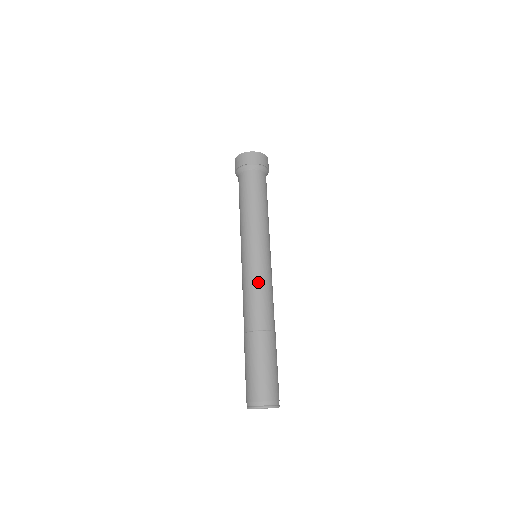
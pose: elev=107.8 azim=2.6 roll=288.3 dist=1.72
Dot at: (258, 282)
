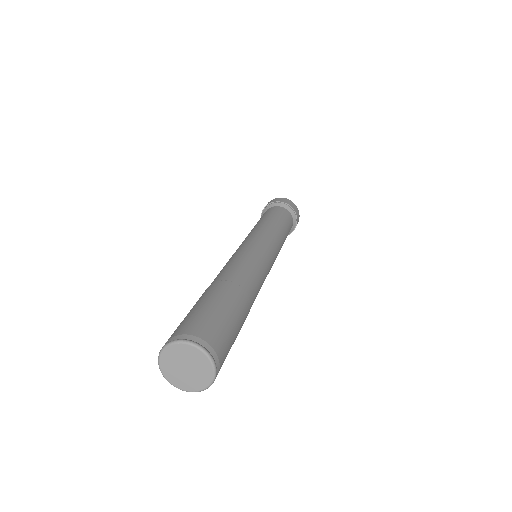
Dot at: (254, 255)
